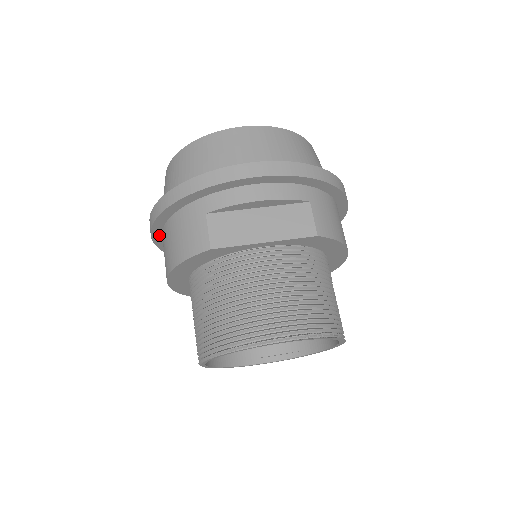
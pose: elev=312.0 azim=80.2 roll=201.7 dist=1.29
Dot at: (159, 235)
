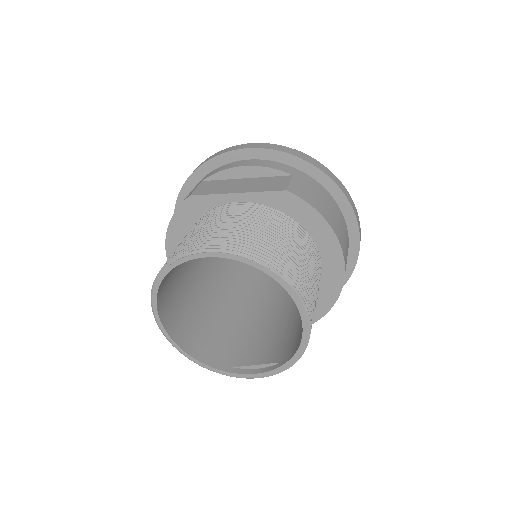
Dot at: occluded
